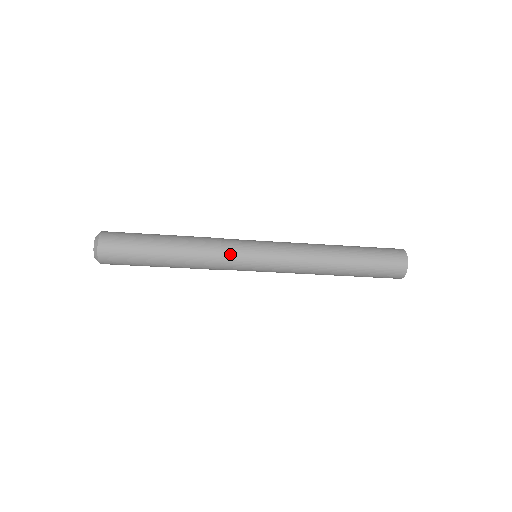
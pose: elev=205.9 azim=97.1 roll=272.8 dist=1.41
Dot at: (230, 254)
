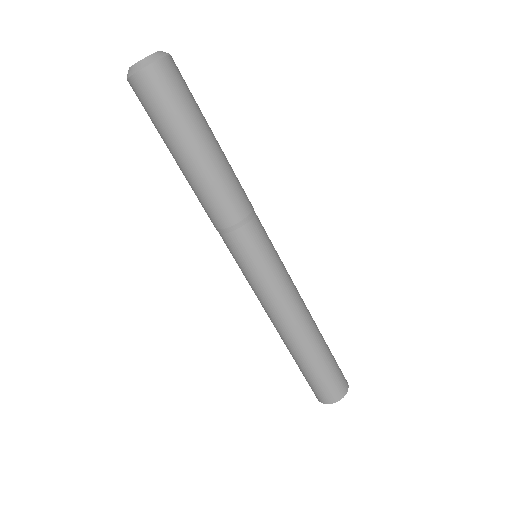
Dot at: (257, 216)
